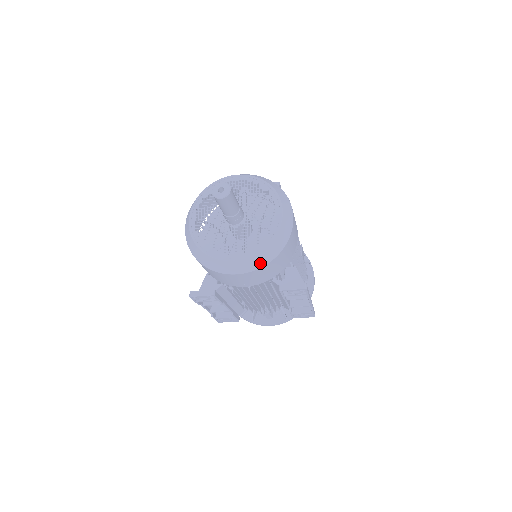
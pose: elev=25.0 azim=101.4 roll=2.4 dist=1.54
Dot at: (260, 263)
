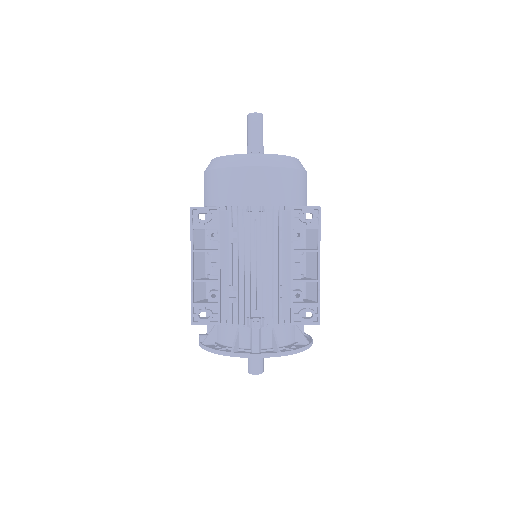
Dot at: (279, 163)
